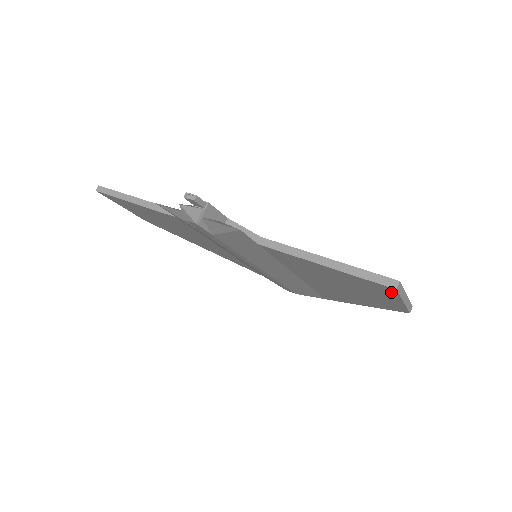
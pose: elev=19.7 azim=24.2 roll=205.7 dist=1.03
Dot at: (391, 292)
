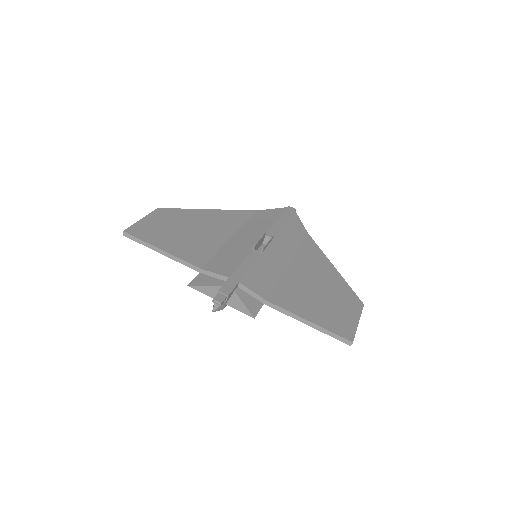
Dot at: occluded
